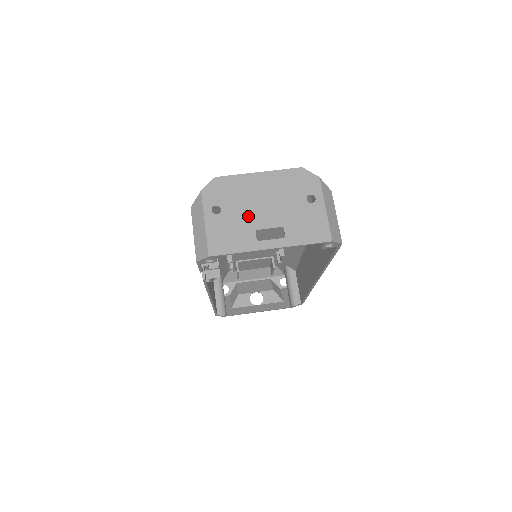
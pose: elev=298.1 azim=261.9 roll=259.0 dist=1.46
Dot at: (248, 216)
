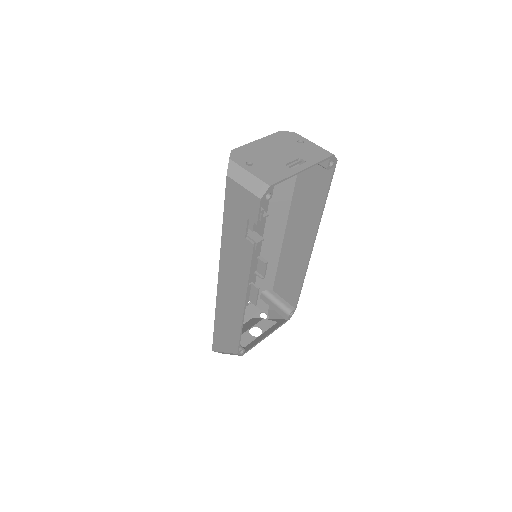
Dot at: (273, 160)
